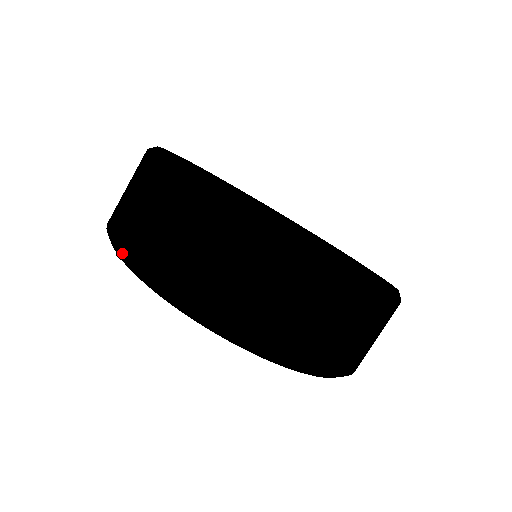
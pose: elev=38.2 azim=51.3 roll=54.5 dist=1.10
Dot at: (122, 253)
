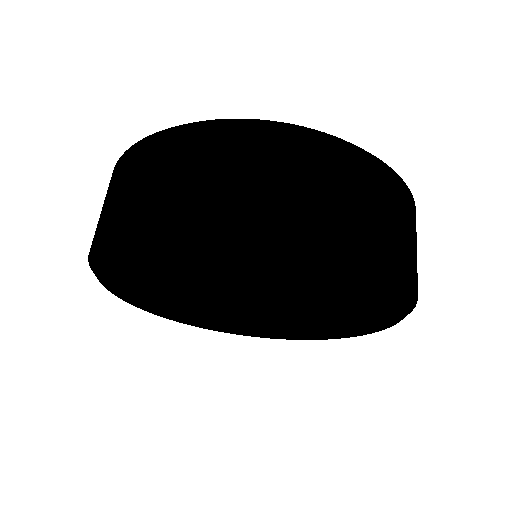
Dot at: (90, 248)
